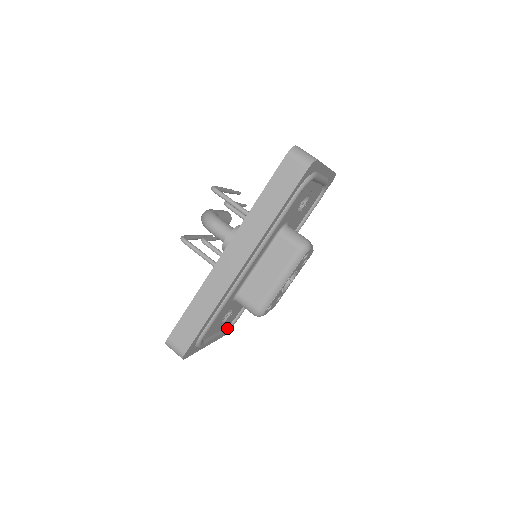
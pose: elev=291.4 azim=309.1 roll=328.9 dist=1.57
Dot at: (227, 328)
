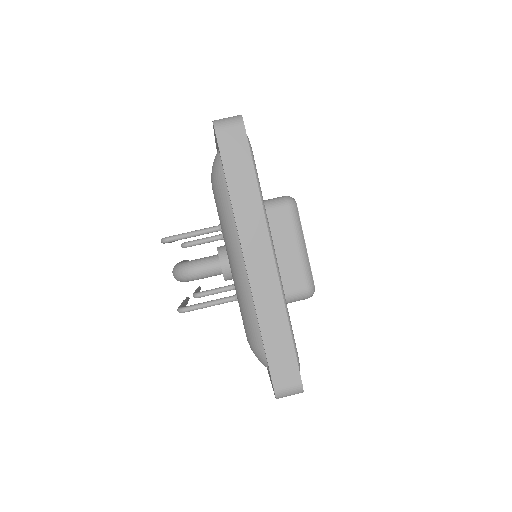
Dot at: occluded
